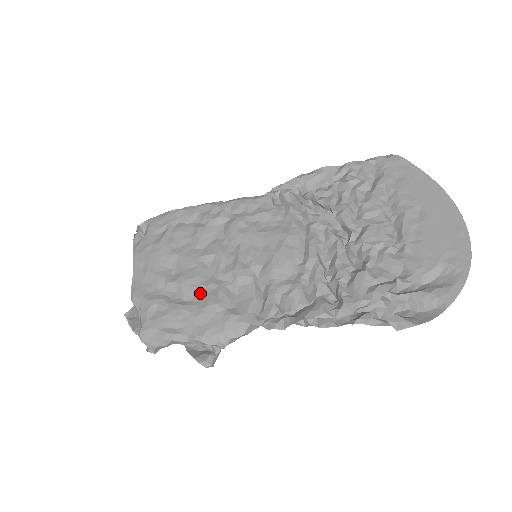
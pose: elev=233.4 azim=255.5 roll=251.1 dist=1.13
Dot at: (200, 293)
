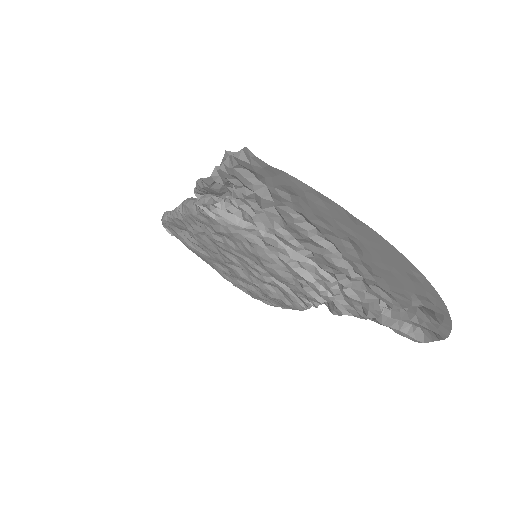
Dot at: occluded
